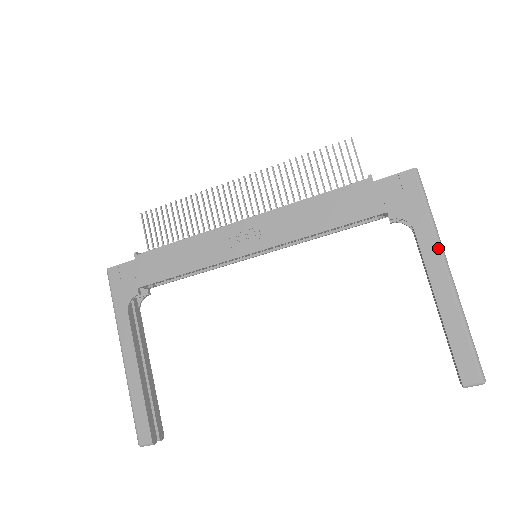
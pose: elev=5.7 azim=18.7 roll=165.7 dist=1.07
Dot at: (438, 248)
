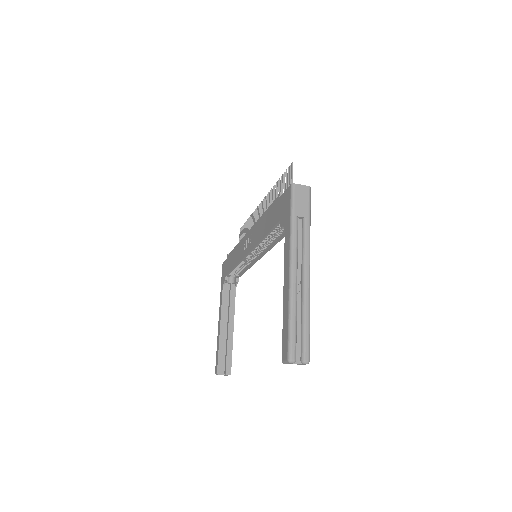
Dot at: (289, 248)
